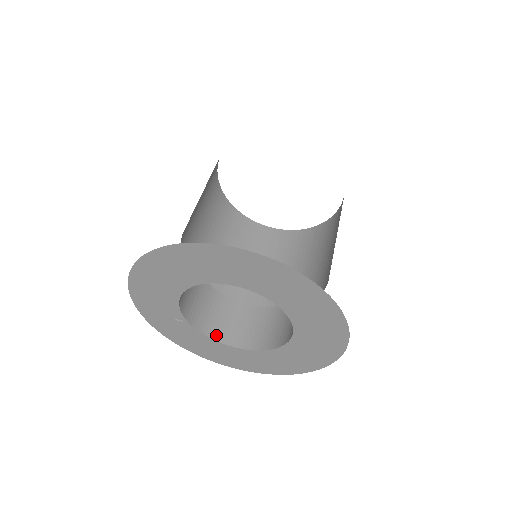
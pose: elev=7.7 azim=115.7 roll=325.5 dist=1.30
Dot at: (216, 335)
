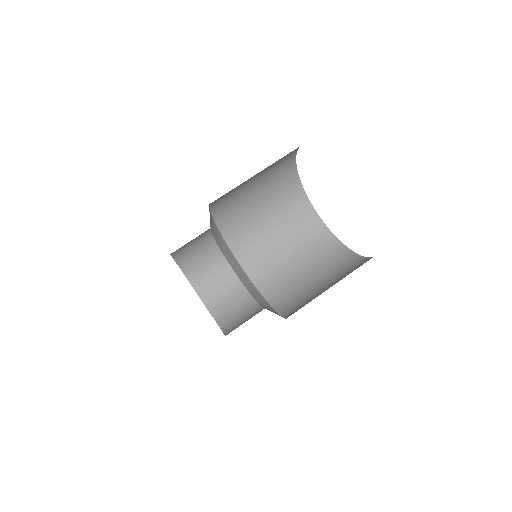
Dot at: (211, 306)
